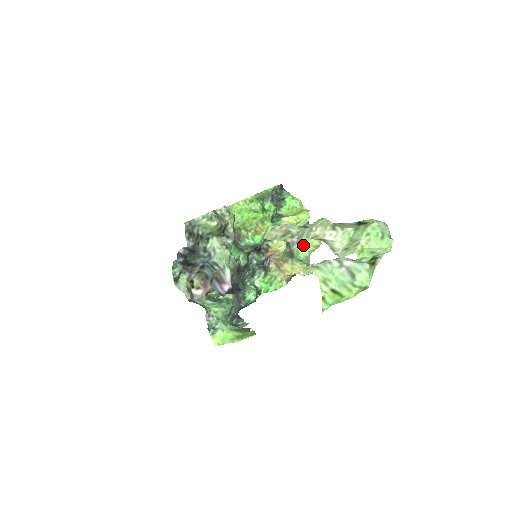
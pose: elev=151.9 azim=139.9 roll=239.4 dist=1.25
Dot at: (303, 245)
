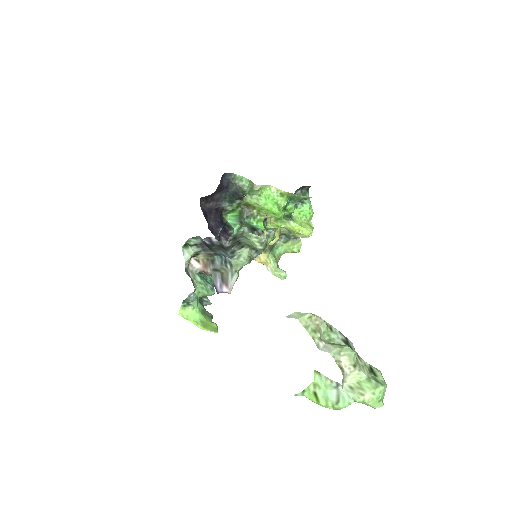
Dot at: (286, 245)
